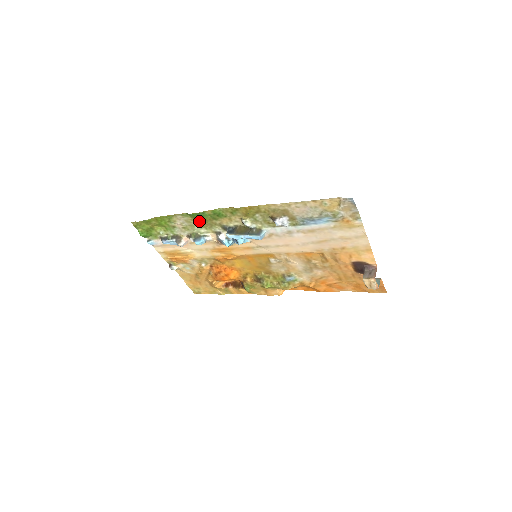
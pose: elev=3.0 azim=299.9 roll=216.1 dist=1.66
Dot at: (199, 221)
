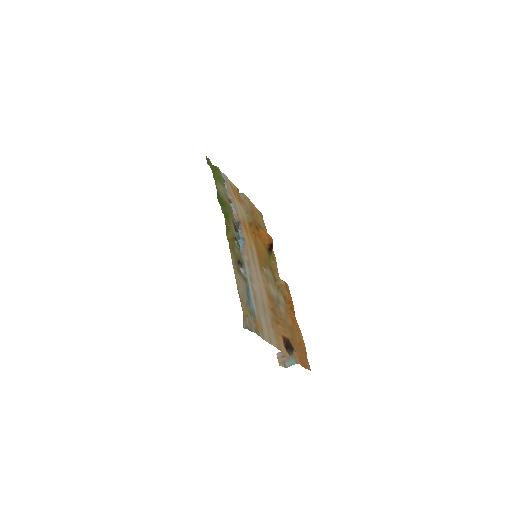
Dot at: (226, 203)
